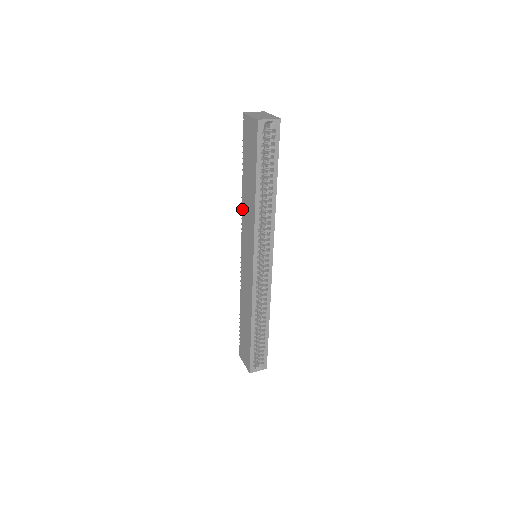
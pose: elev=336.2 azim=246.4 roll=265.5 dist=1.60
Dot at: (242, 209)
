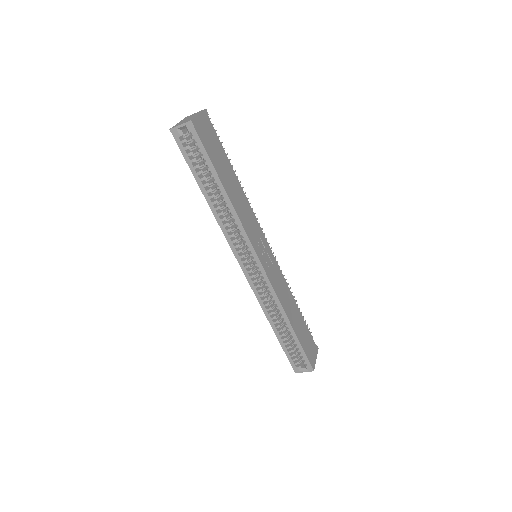
Dot at: occluded
